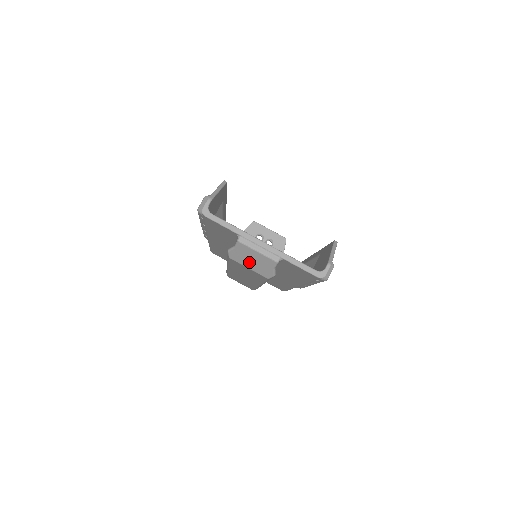
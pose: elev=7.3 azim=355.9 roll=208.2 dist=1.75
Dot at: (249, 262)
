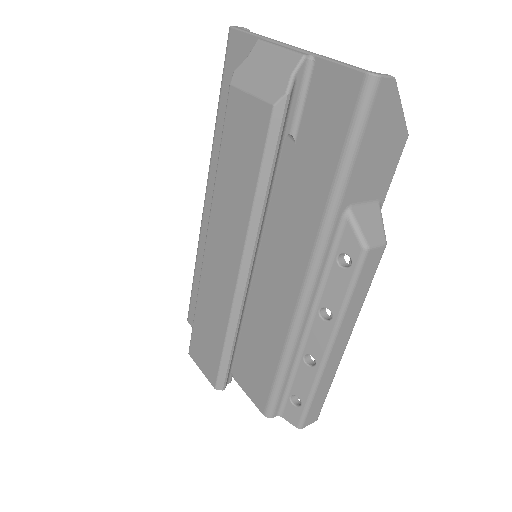
Dot at: (257, 78)
